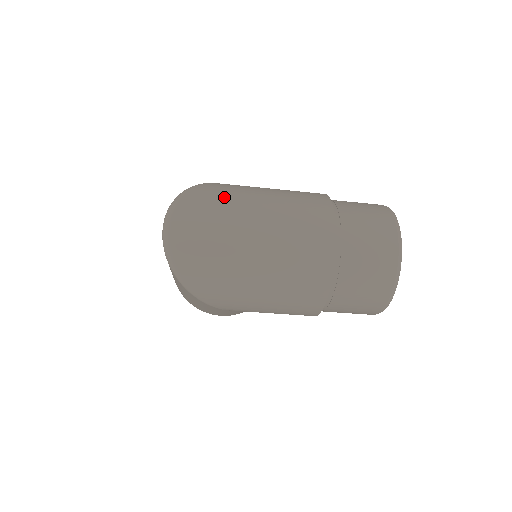
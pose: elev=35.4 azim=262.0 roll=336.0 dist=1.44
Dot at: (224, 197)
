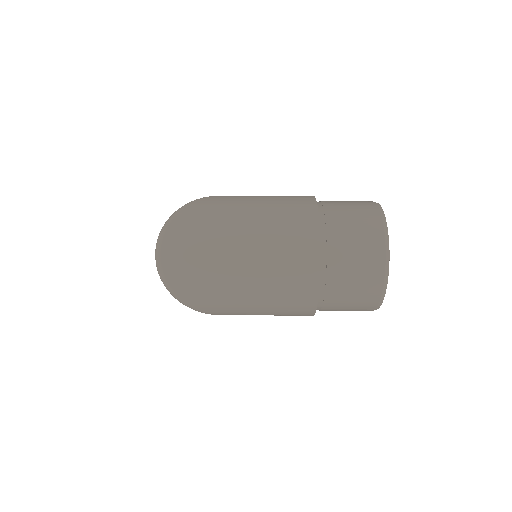
Dot at: (211, 218)
